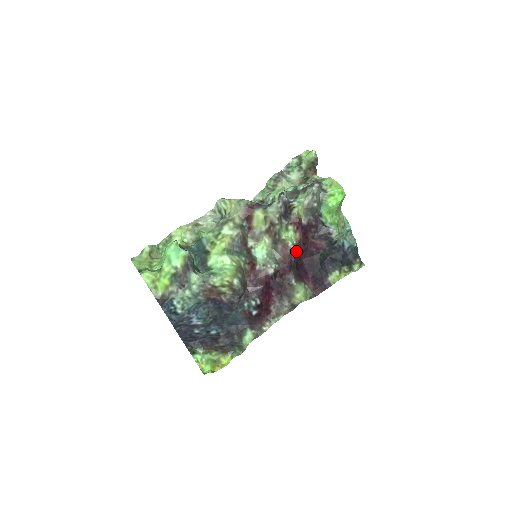
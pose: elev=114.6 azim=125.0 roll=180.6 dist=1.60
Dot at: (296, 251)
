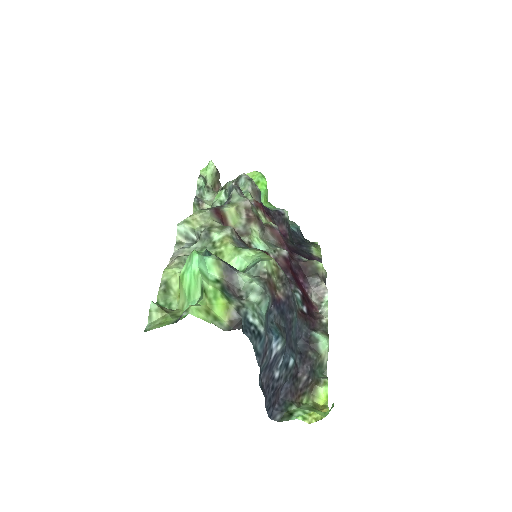
Dot at: occluded
